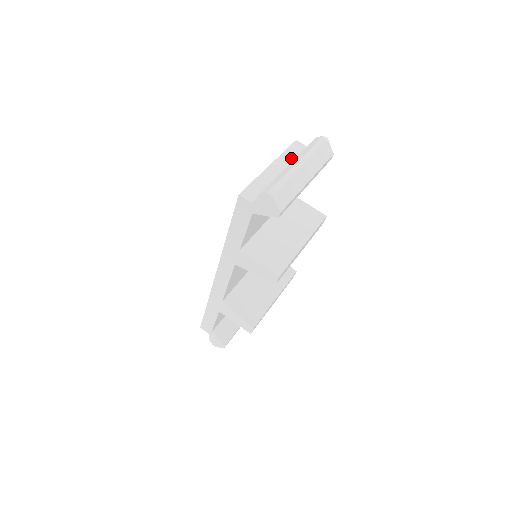
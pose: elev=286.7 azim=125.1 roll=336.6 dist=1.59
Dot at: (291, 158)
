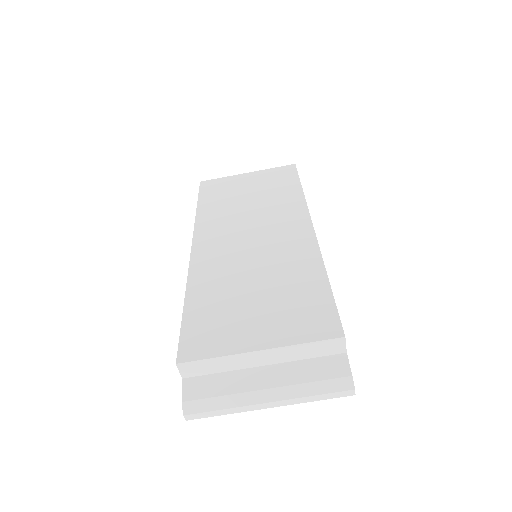
Dot at: (301, 355)
